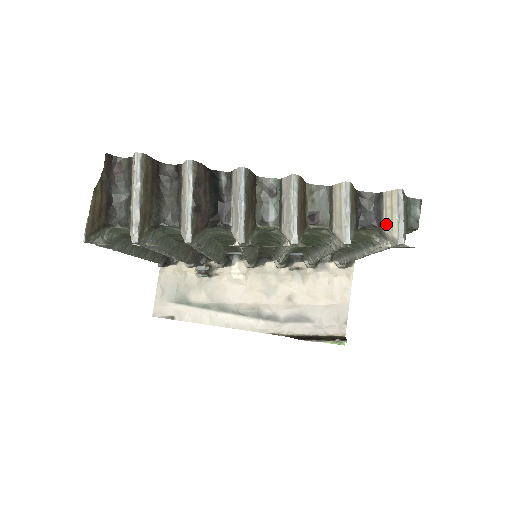
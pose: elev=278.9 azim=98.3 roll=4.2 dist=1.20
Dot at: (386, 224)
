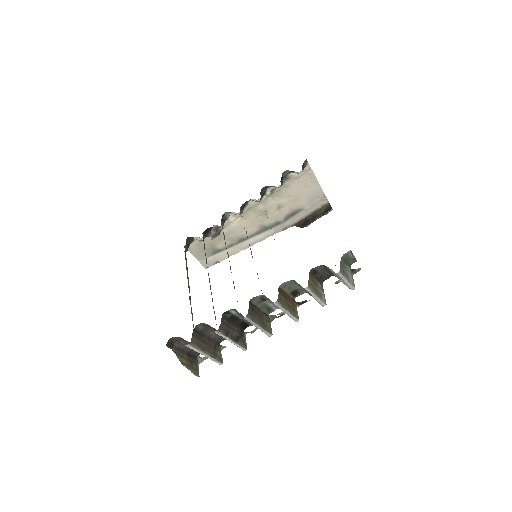
Dot at: (338, 278)
